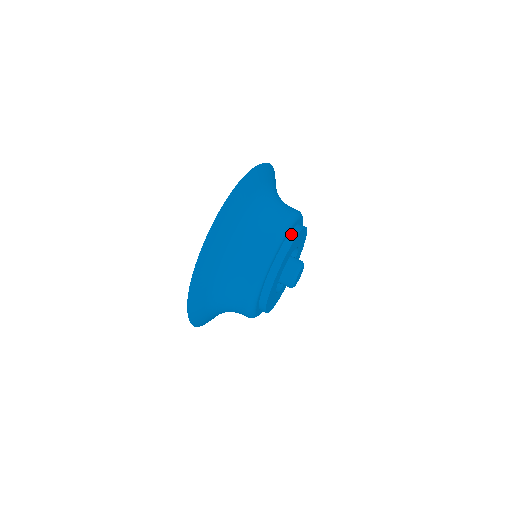
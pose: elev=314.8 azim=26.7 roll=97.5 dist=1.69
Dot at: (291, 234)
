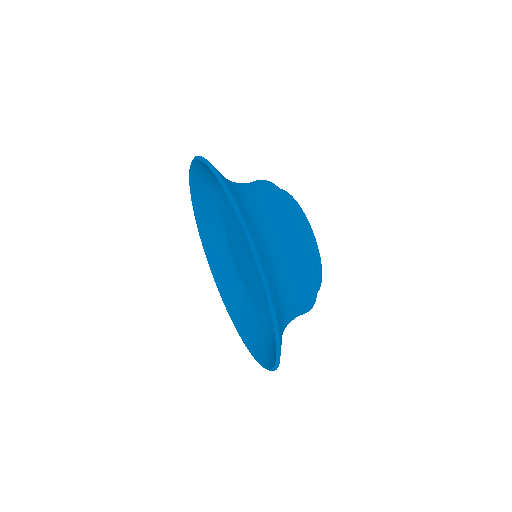
Dot at: occluded
